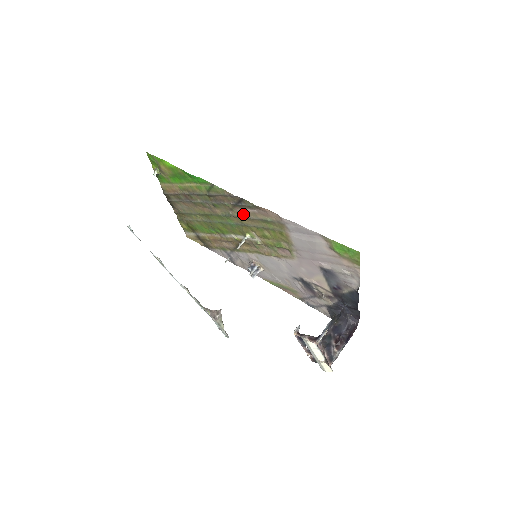
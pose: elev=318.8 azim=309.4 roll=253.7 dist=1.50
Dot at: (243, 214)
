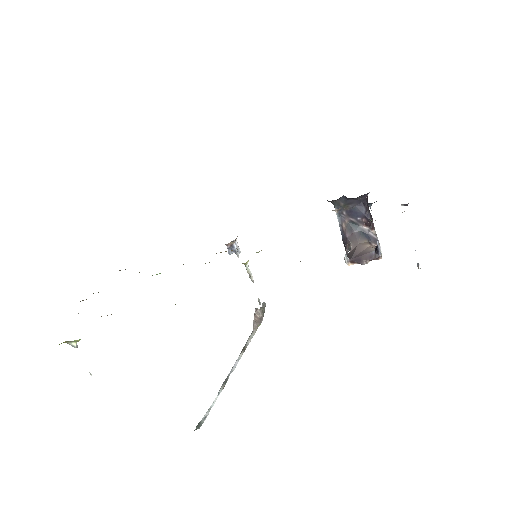
Dot at: occluded
